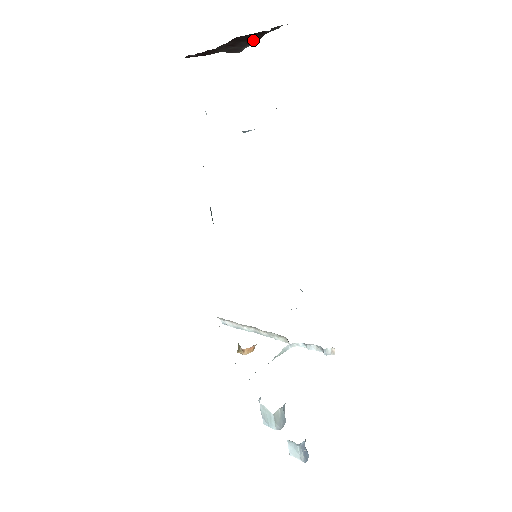
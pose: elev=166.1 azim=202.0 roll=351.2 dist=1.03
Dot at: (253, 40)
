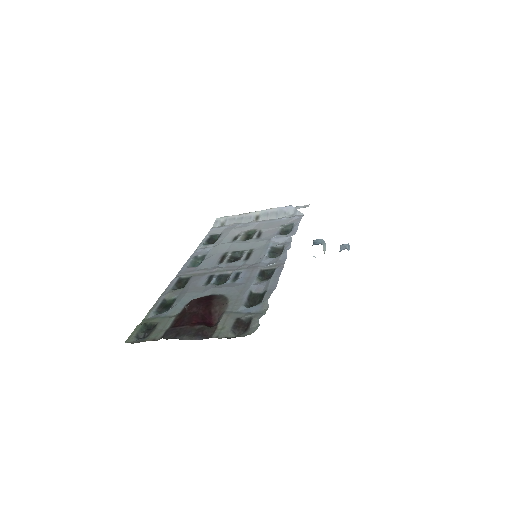
Dot at: occluded
